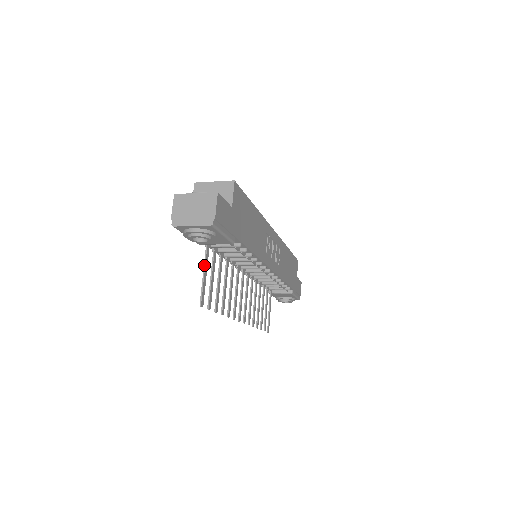
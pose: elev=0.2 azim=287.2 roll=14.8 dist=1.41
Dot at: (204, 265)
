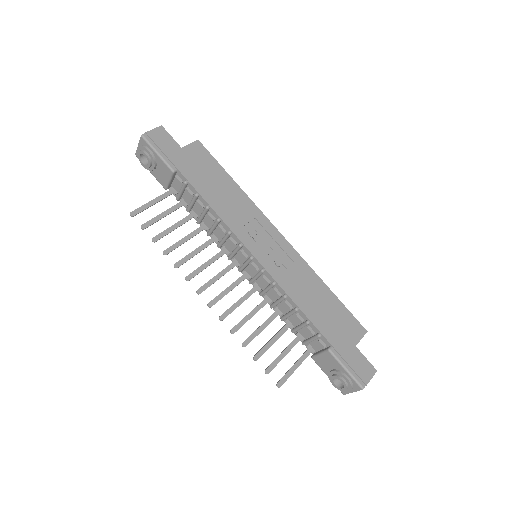
Dot at: (157, 198)
